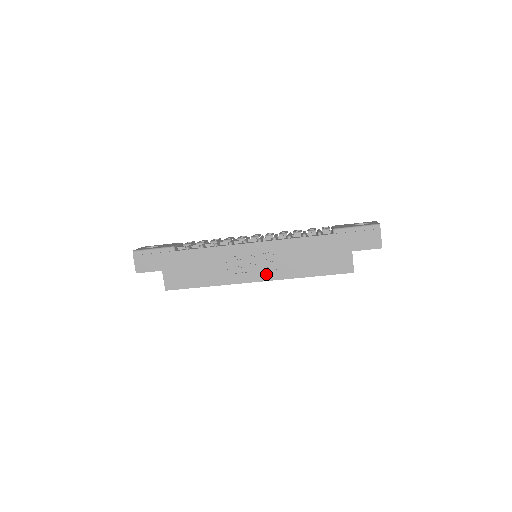
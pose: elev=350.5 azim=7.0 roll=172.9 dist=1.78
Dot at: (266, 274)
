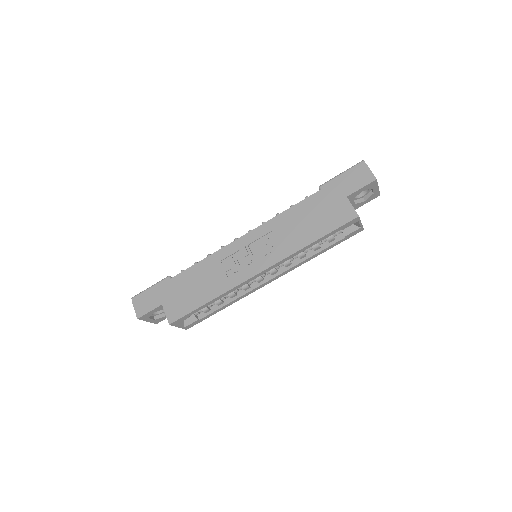
Dot at: (267, 260)
